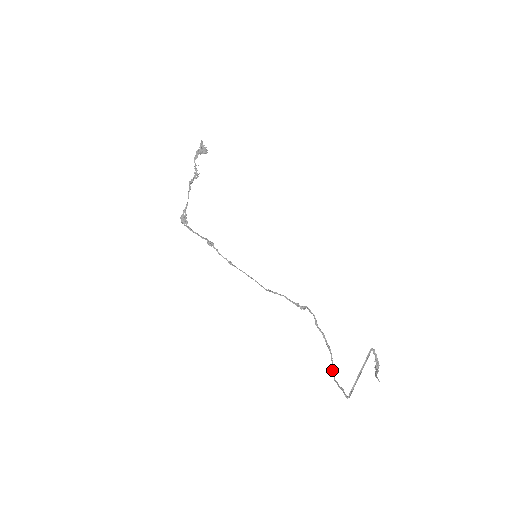
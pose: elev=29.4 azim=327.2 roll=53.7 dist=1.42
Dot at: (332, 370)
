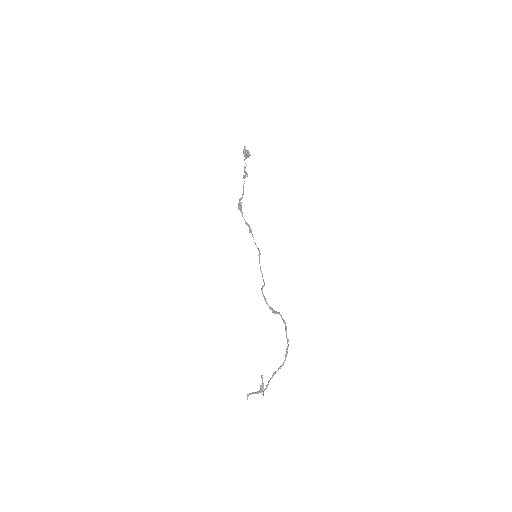
Dot at: occluded
